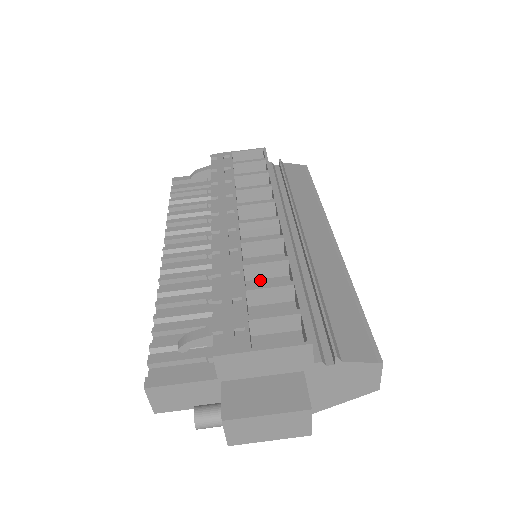
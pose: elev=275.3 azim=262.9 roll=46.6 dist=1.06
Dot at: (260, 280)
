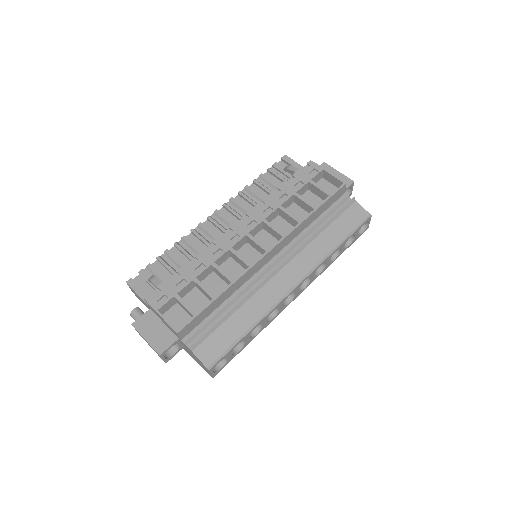
Dot at: (219, 277)
